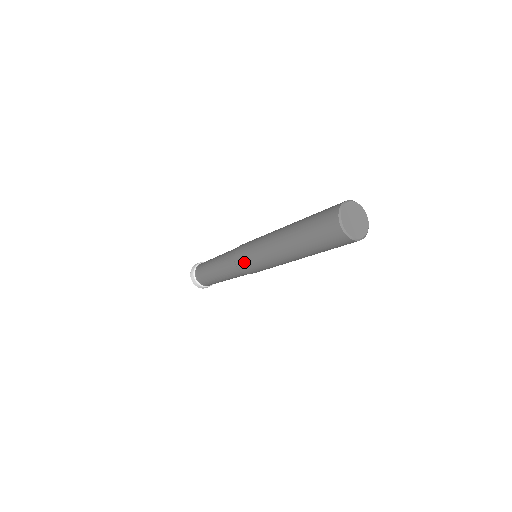
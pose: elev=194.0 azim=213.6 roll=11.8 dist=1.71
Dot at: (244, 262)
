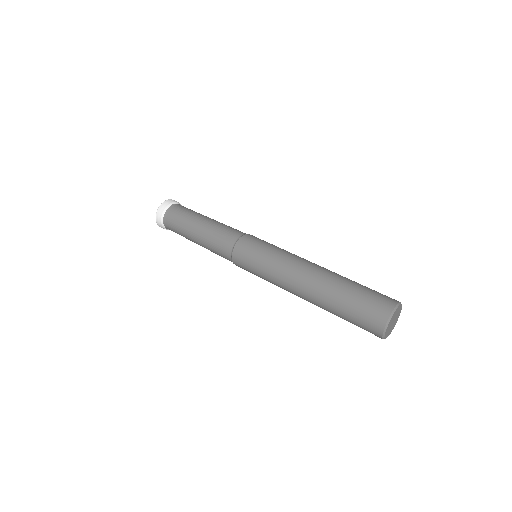
Dot at: (245, 268)
